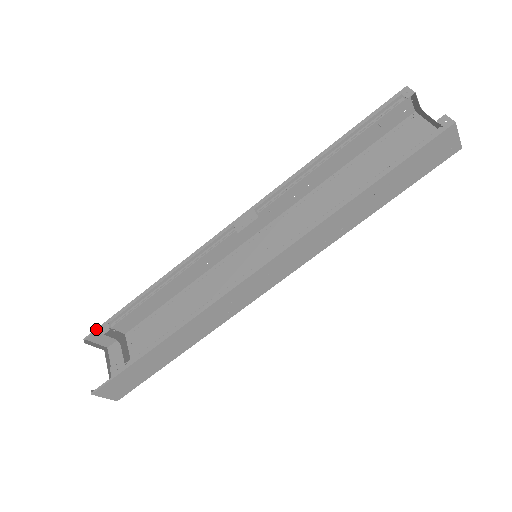
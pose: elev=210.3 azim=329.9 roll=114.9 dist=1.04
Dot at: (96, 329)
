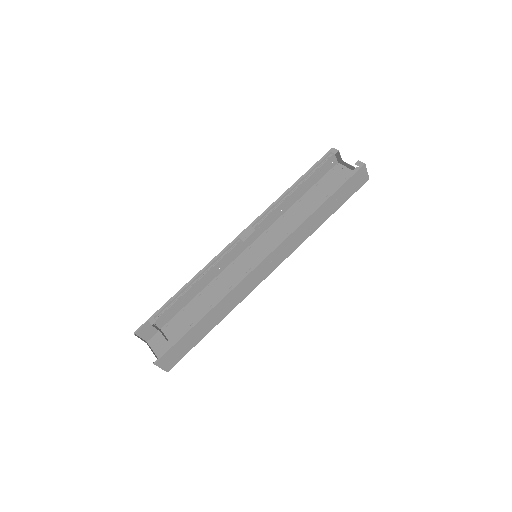
Dot at: (143, 324)
